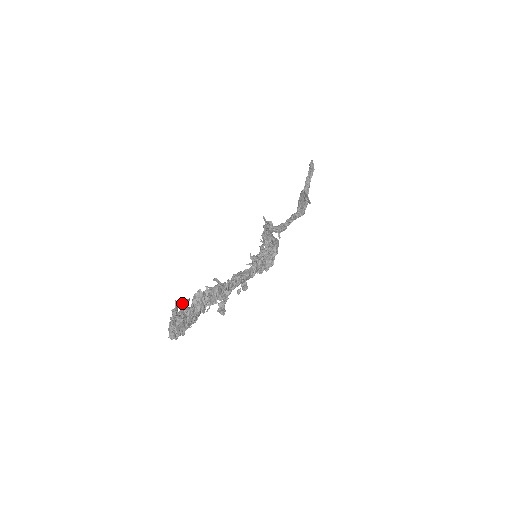
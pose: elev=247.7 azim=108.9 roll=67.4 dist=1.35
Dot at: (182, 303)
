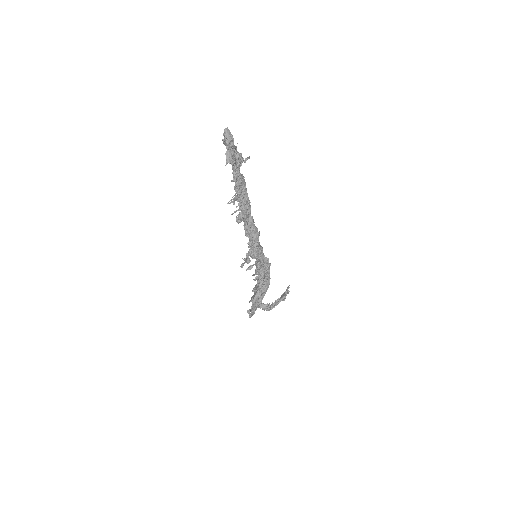
Dot at: occluded
